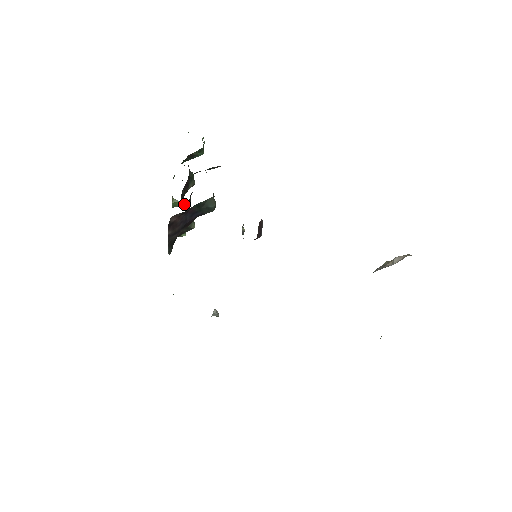
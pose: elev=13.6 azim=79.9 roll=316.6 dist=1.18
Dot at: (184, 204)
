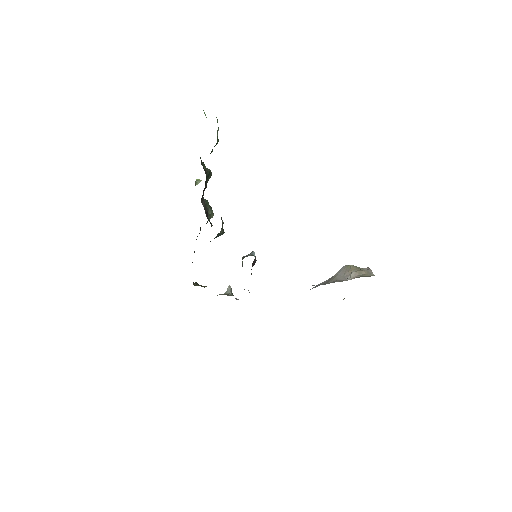
Dot at: (203, 206)
